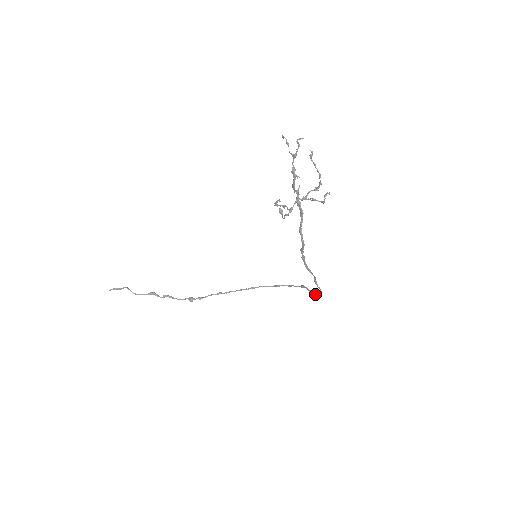
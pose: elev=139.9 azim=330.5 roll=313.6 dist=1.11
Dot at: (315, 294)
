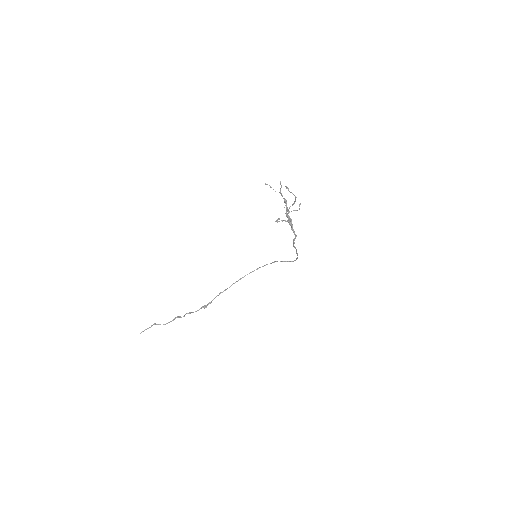
Dot at: (290, 261)
